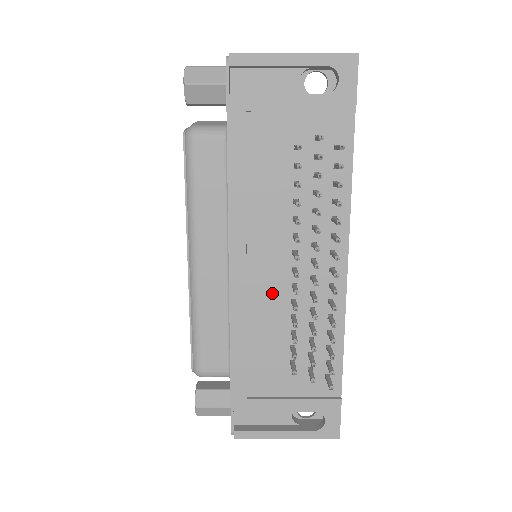
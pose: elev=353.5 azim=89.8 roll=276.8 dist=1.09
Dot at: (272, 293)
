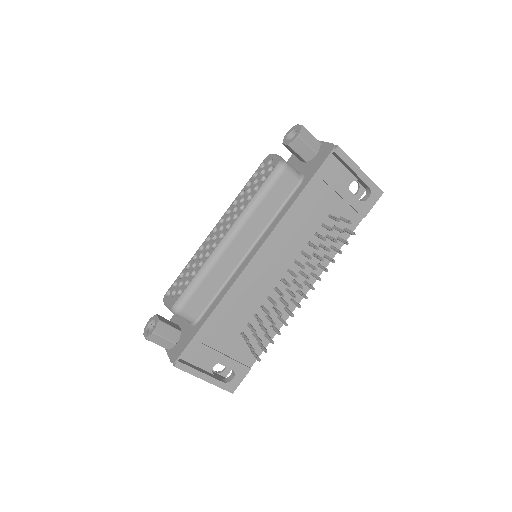
Dot at: (262, 286)
